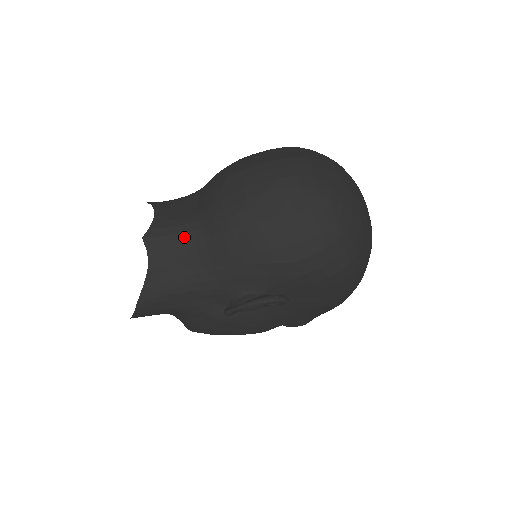
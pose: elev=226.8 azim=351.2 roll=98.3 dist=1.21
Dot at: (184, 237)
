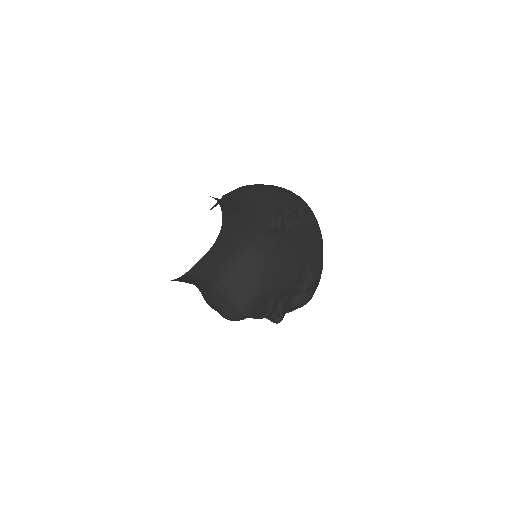
Dot at: (225, 199)
